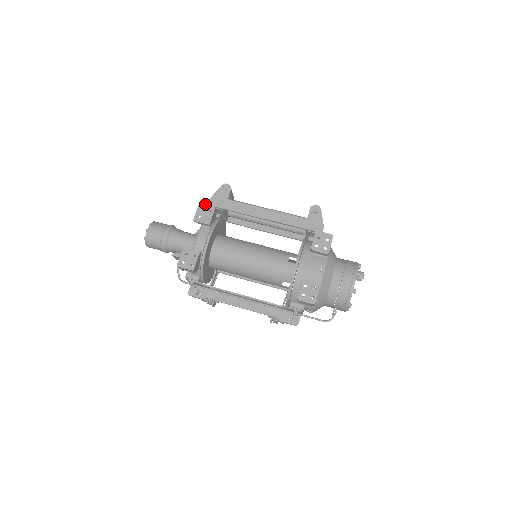
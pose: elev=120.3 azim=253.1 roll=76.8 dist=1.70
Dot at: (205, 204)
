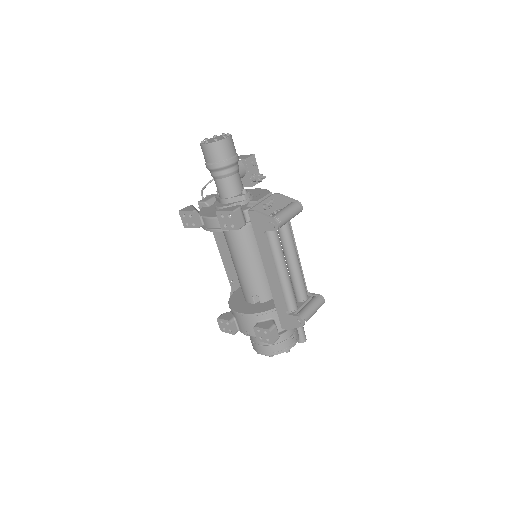
Dot at: (234, 218)
